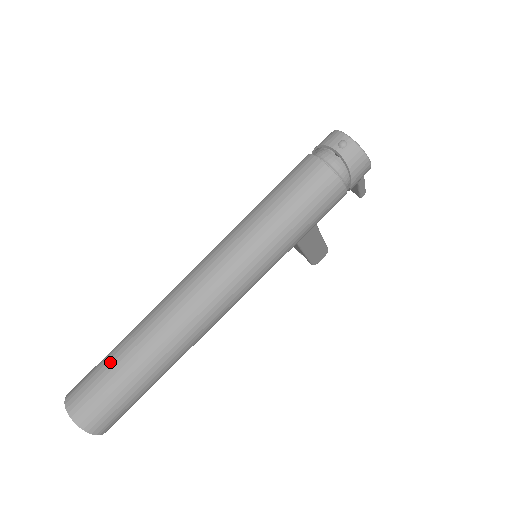
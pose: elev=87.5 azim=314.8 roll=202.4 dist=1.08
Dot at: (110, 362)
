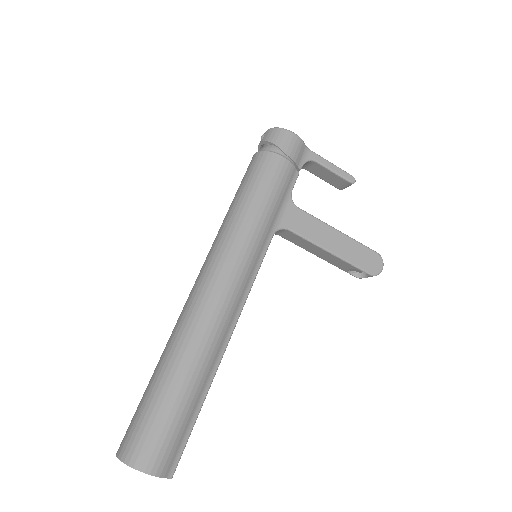
Dot at: occluded
